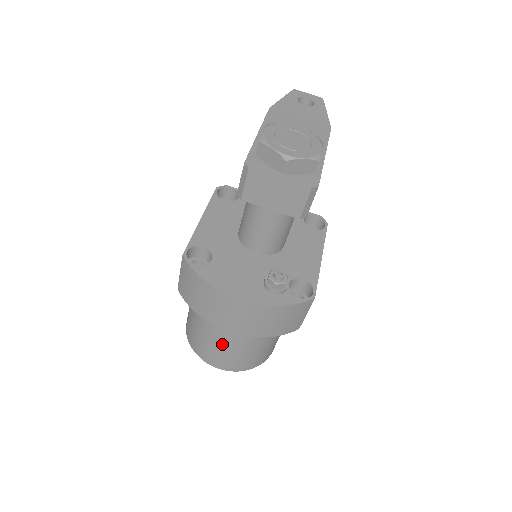
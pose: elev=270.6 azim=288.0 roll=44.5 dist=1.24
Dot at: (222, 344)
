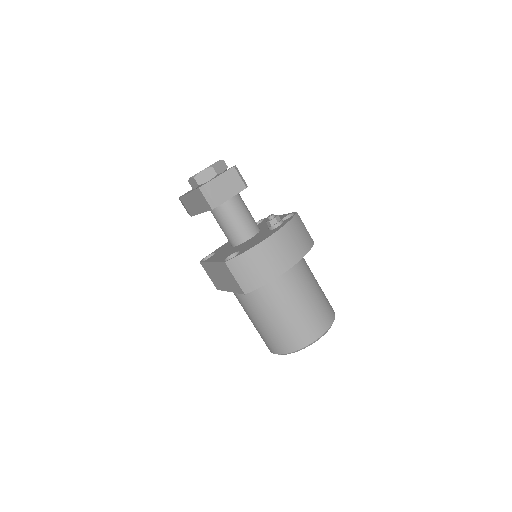
Dot at: (302, 309)
